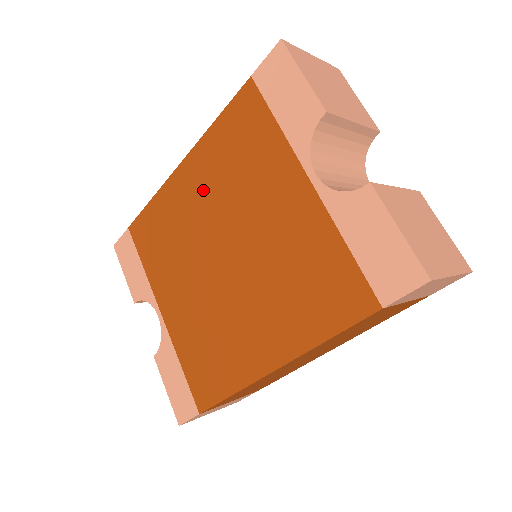
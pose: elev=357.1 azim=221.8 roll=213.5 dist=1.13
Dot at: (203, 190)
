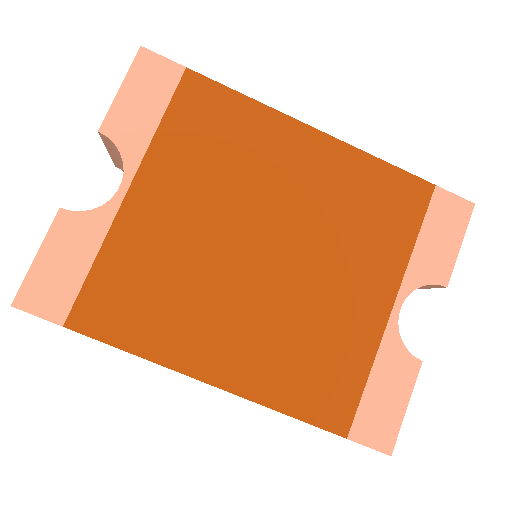
Dot at: (310, 180)
